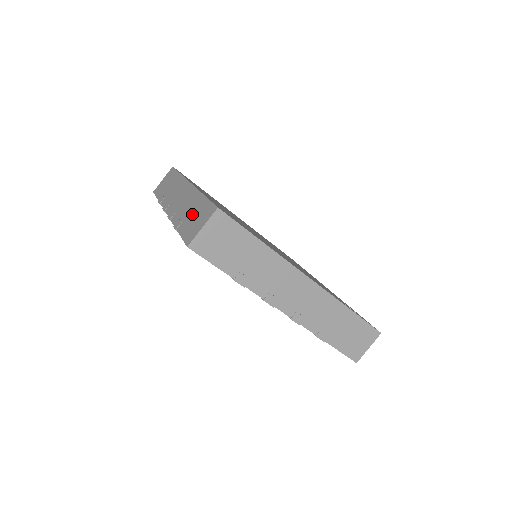
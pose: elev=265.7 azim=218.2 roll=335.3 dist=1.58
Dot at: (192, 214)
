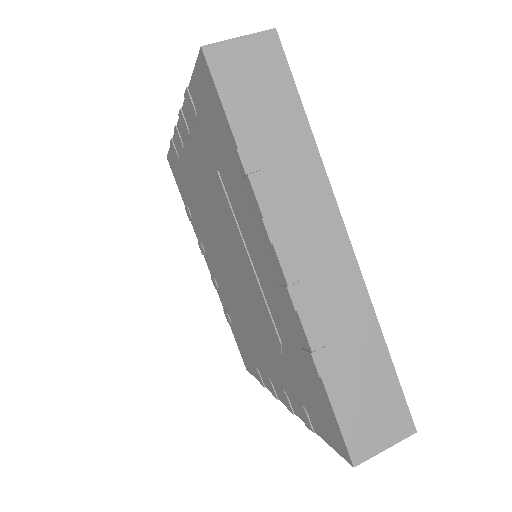
Dot at: occluded
